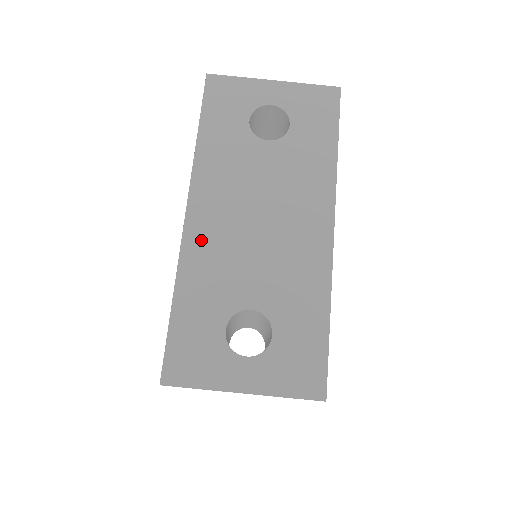
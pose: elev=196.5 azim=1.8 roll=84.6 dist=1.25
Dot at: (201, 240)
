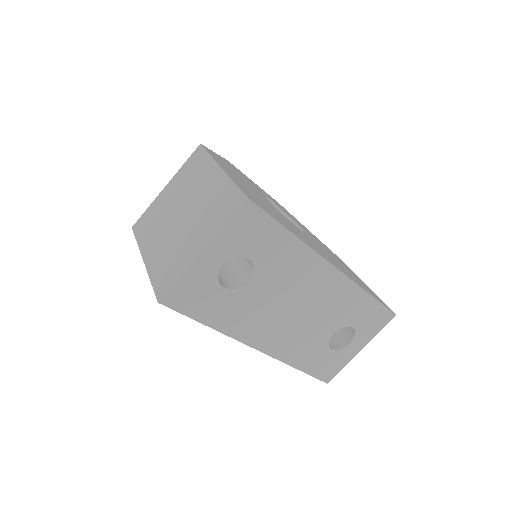
Dot at: (280, 347)
